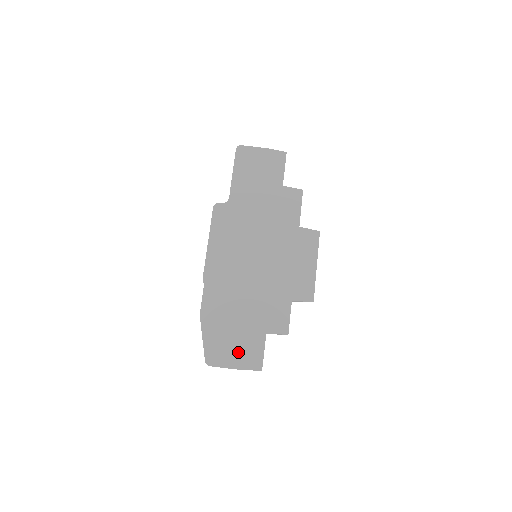
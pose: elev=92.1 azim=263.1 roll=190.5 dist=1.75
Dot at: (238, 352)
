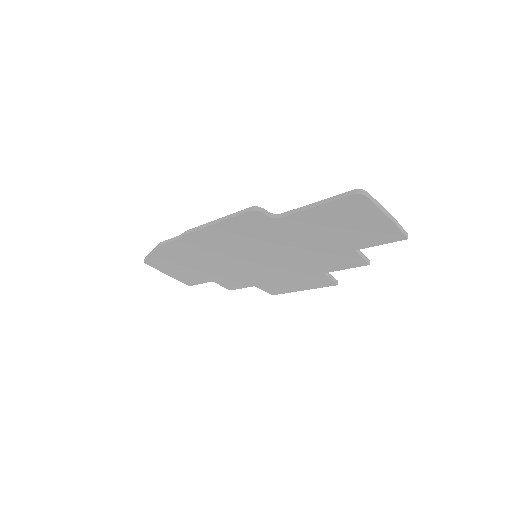
Dot at: (178, 273)
